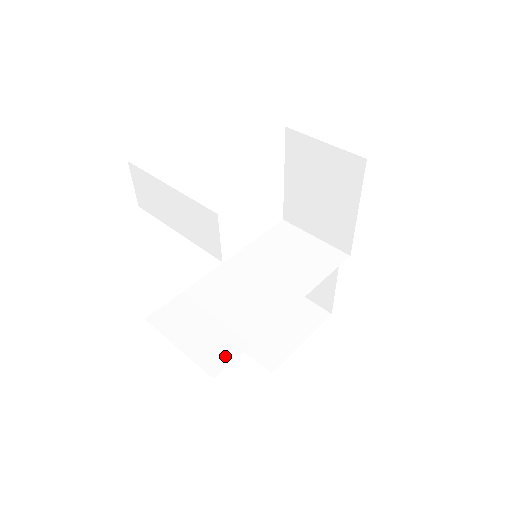
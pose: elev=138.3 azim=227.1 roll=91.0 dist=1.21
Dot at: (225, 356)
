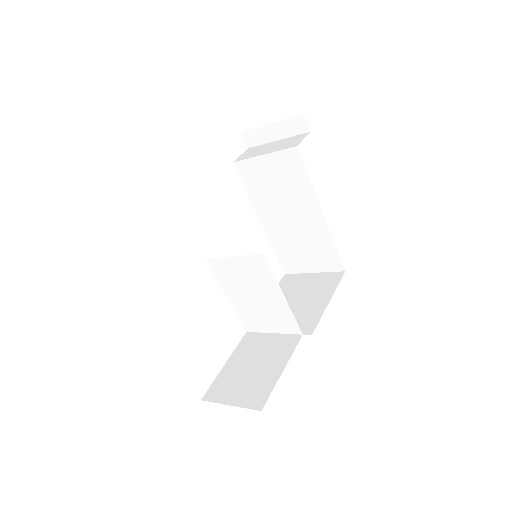
Dot at: occluded
